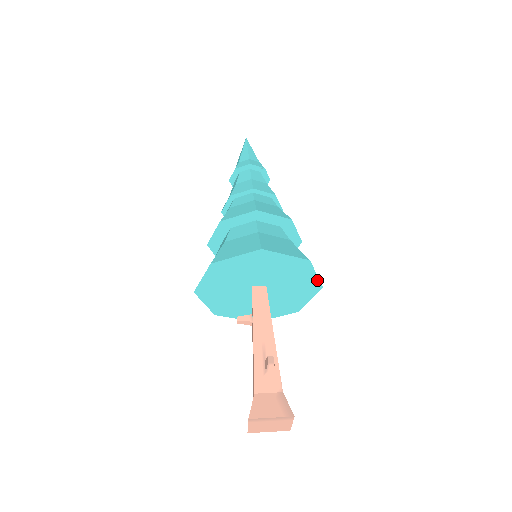
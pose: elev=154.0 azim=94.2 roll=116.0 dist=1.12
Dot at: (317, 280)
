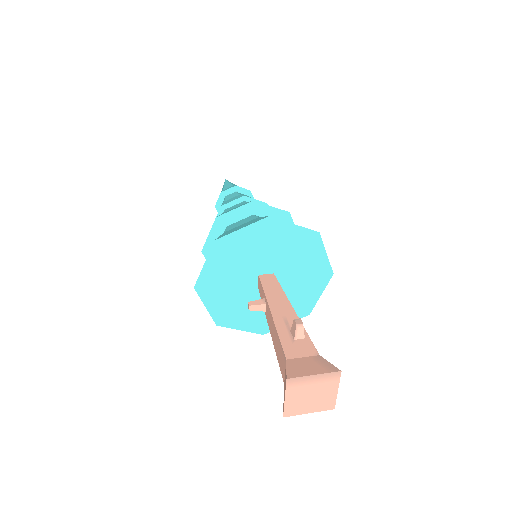
Dot at: (327, 263)
